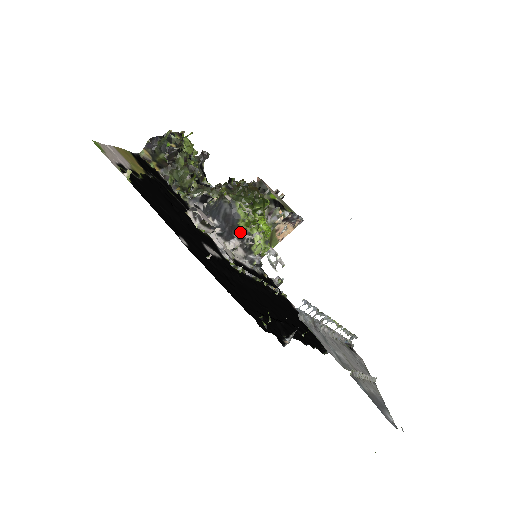
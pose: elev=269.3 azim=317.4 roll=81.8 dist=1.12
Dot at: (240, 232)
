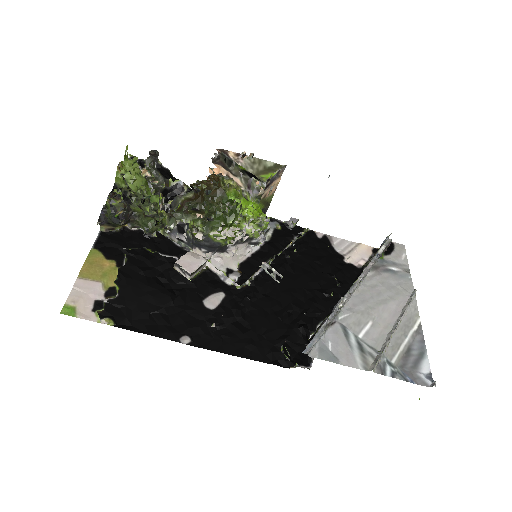
Dot at: occluded
